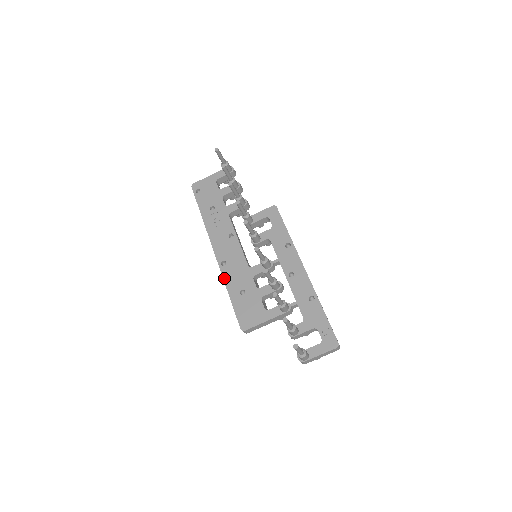
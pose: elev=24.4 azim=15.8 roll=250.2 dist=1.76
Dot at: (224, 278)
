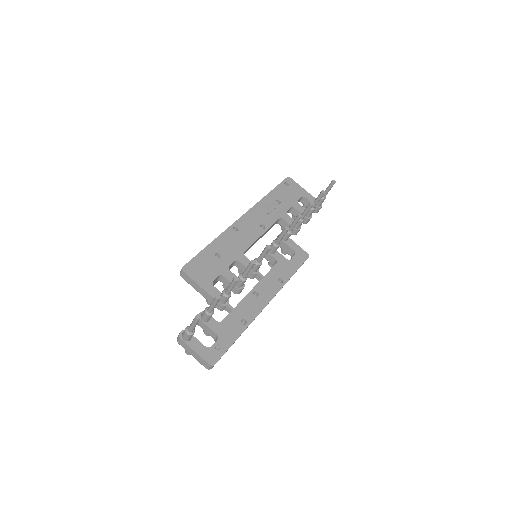
Dot at: (222, 234)
